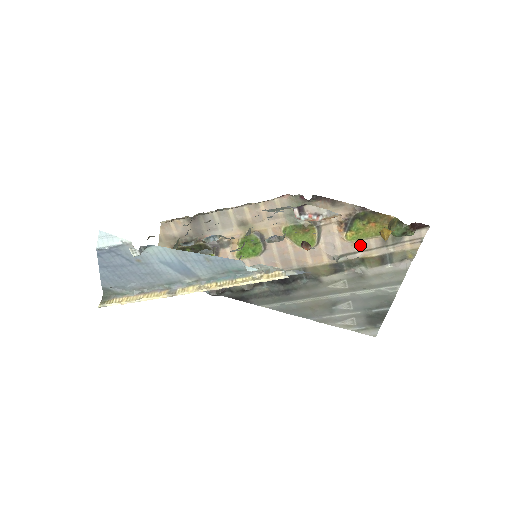
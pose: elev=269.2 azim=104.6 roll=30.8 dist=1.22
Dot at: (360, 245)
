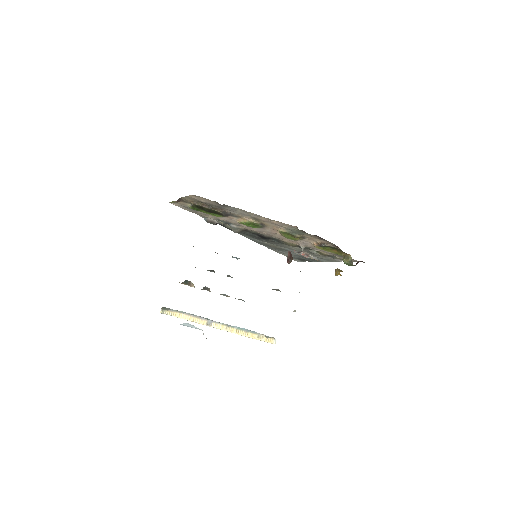
Dot at: (321, 250)
